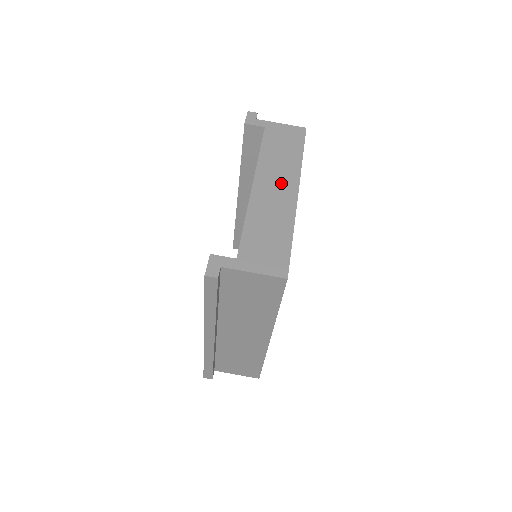
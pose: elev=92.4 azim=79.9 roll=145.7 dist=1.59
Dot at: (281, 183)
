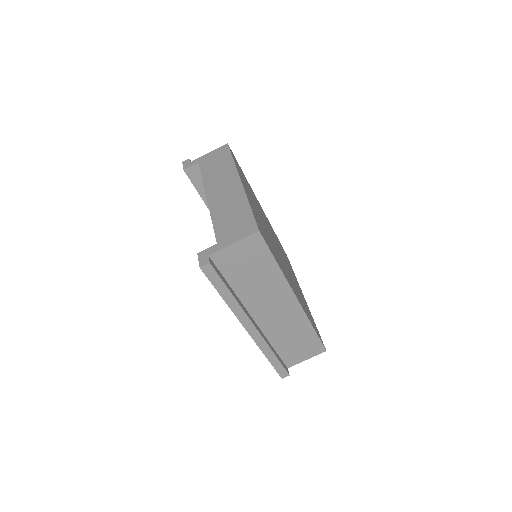
Dot at: (226, 183)
